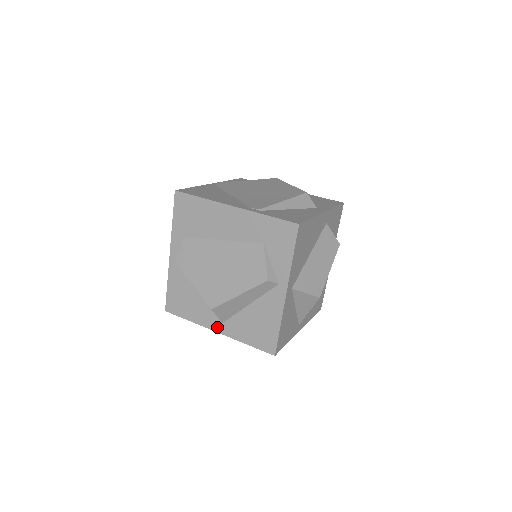
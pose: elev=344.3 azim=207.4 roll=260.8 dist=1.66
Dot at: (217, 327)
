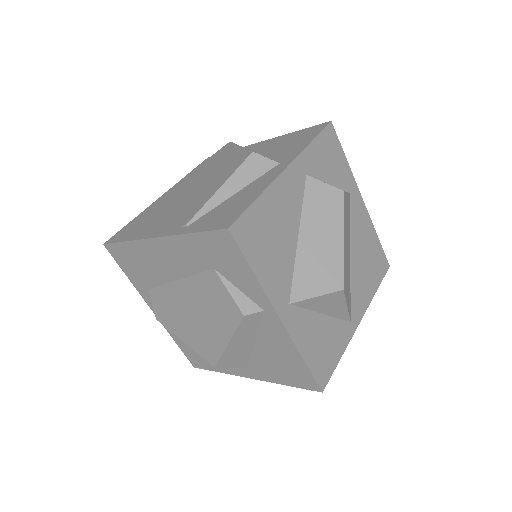
Dot at: (246, 373)
